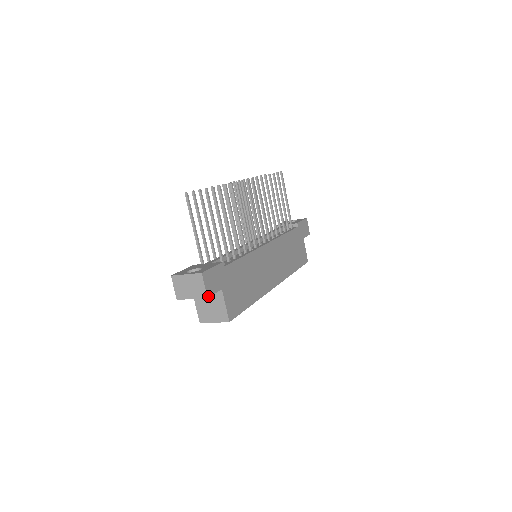
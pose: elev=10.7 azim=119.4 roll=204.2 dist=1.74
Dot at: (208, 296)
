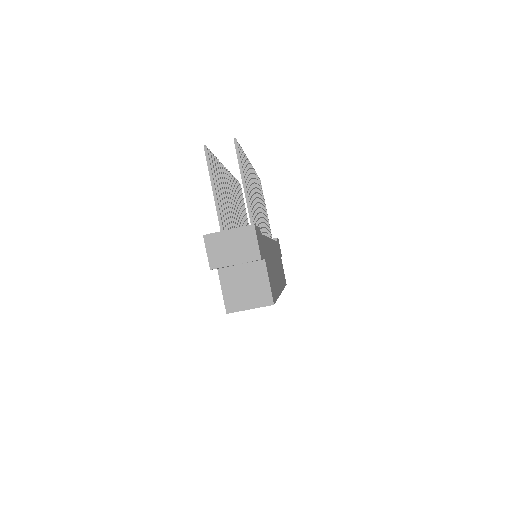
Dot at: (261, 257)
